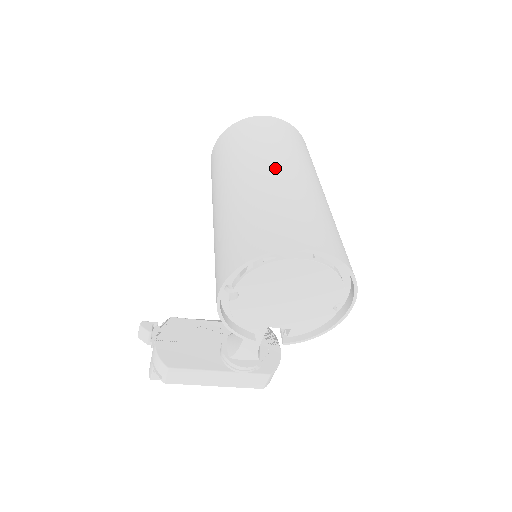
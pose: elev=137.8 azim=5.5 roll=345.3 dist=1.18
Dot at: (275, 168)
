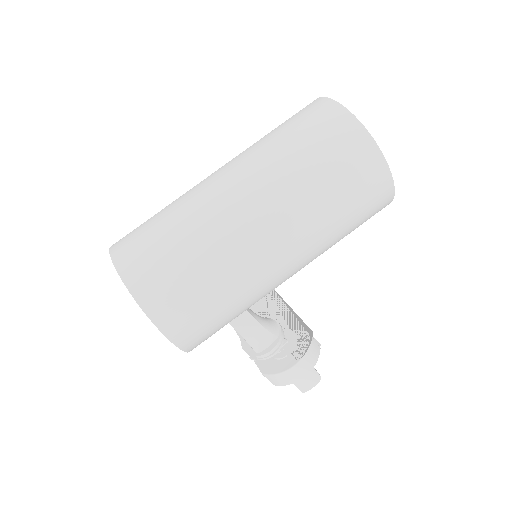
Dot at: (220, 173)
